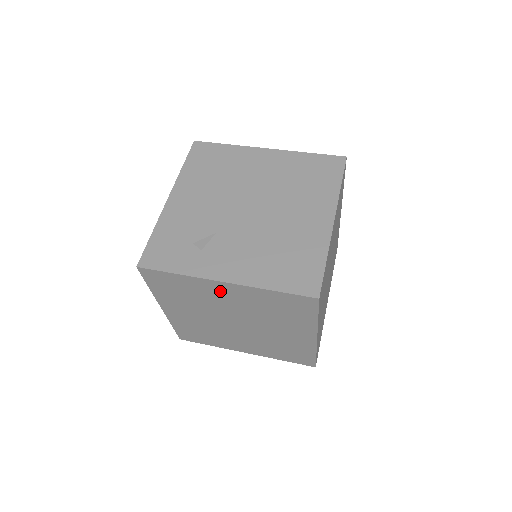
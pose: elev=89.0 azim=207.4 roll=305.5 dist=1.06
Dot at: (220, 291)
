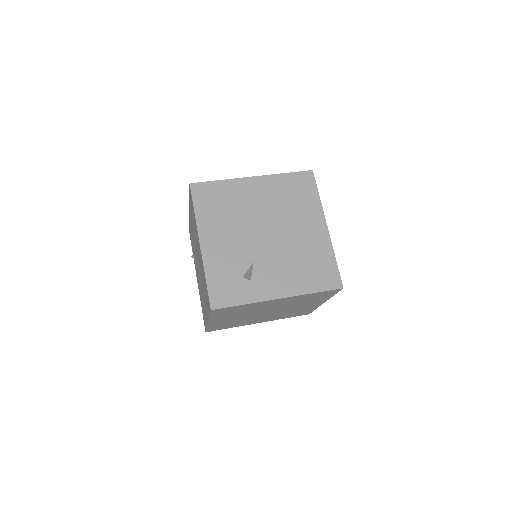
Dot at: (271, 303)
